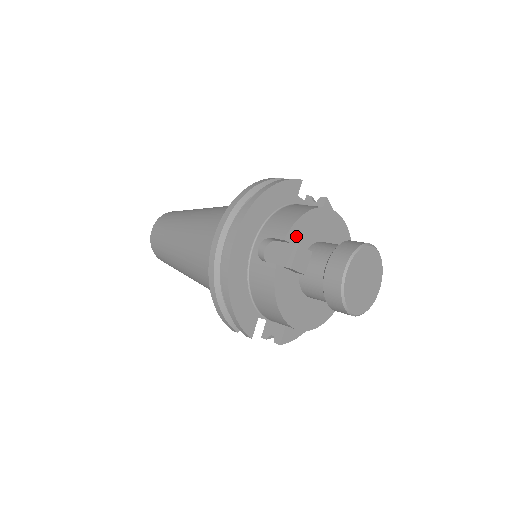
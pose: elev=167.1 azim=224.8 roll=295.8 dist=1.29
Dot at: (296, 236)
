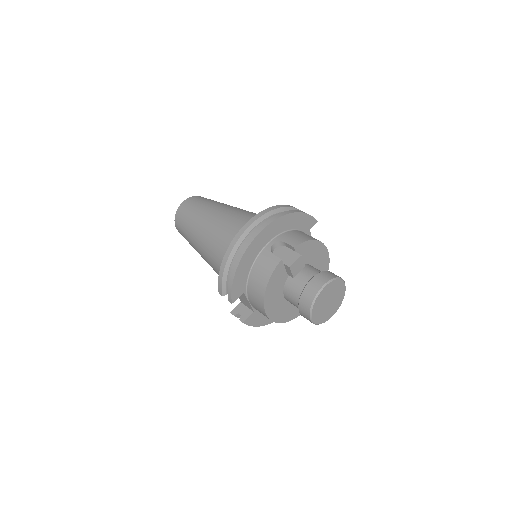
Dot at: (301, 250)
